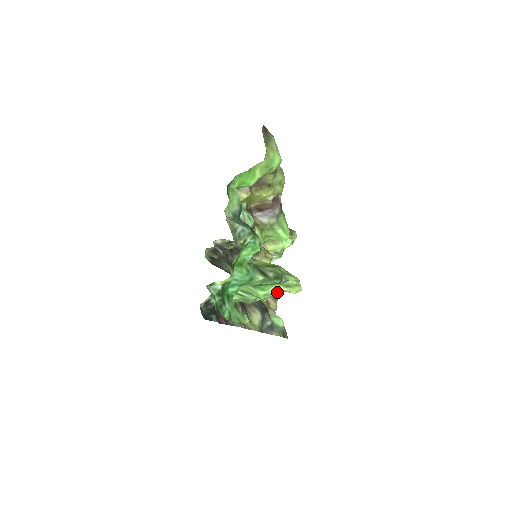
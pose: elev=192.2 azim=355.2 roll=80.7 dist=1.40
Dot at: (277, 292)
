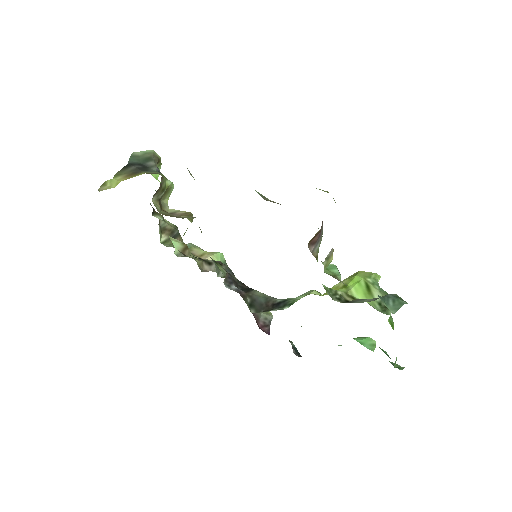
Dot at: occluded
